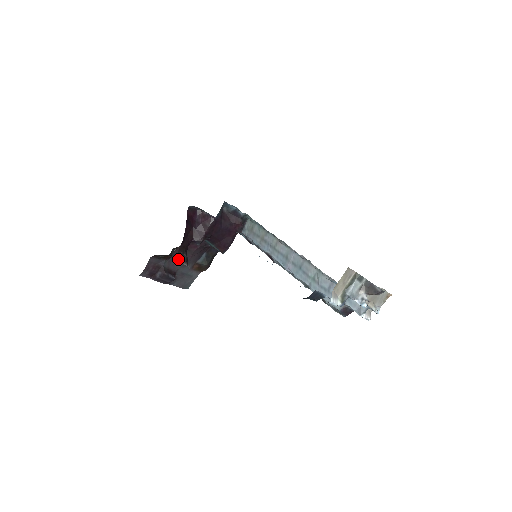
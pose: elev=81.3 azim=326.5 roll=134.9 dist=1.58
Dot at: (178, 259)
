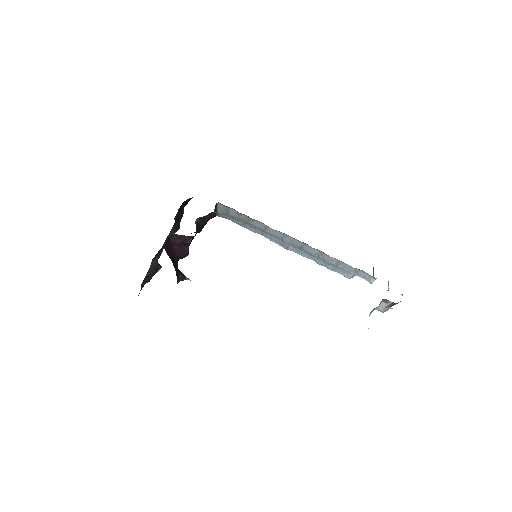
Dot at: occluded
